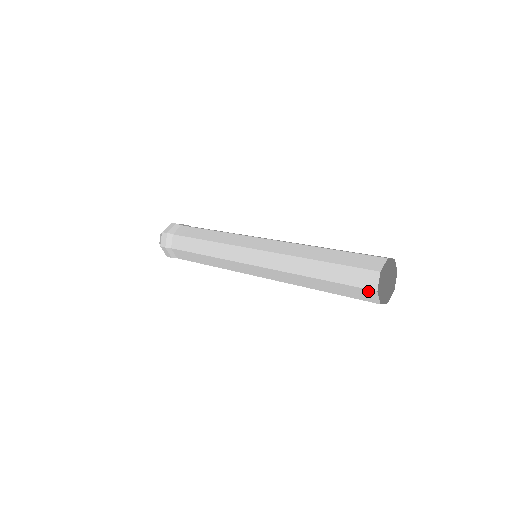
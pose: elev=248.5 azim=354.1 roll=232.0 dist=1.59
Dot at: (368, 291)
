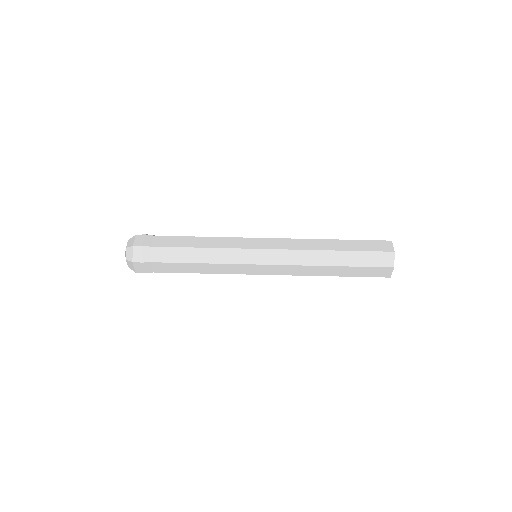
Dot at: occluded
